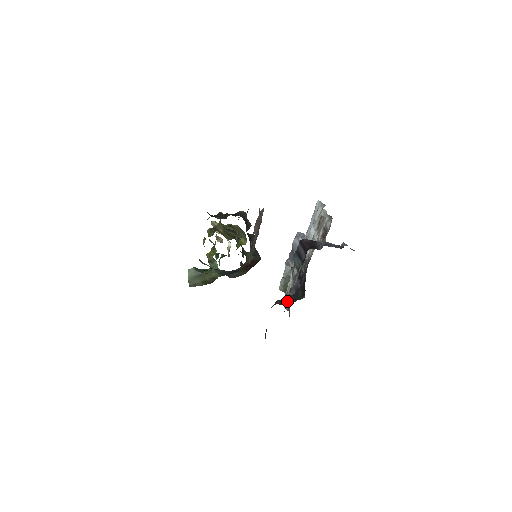
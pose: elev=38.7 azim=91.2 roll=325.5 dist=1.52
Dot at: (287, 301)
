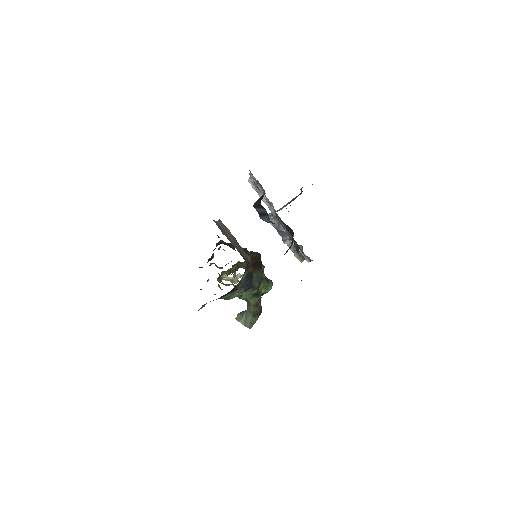
Dot at: (289, 248)
